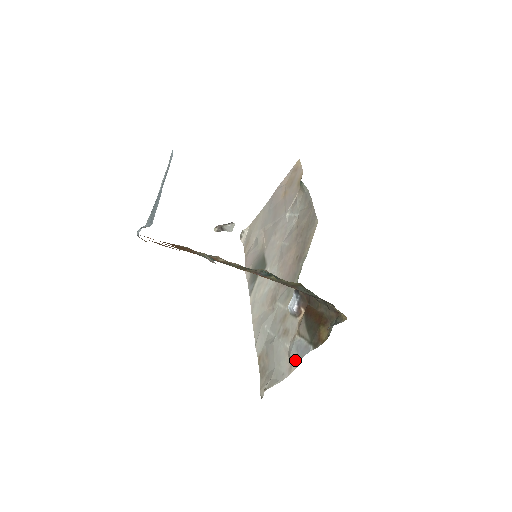
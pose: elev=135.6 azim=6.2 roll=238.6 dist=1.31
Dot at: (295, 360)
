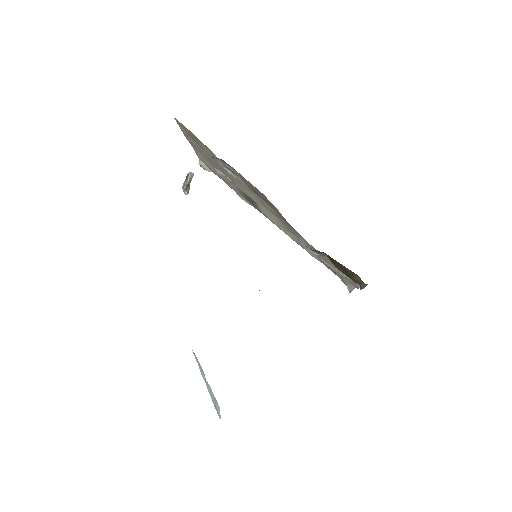
Dot at: (353, 285)
